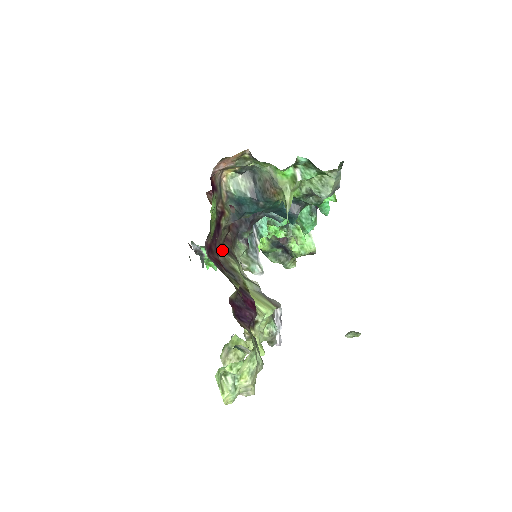
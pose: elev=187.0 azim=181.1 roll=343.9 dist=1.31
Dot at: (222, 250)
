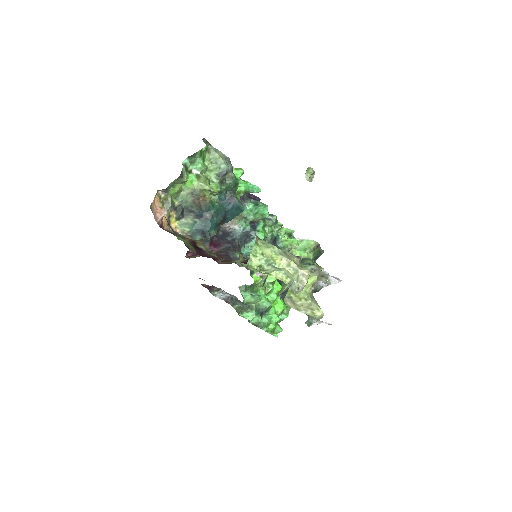
Dot at: (217, 258)
